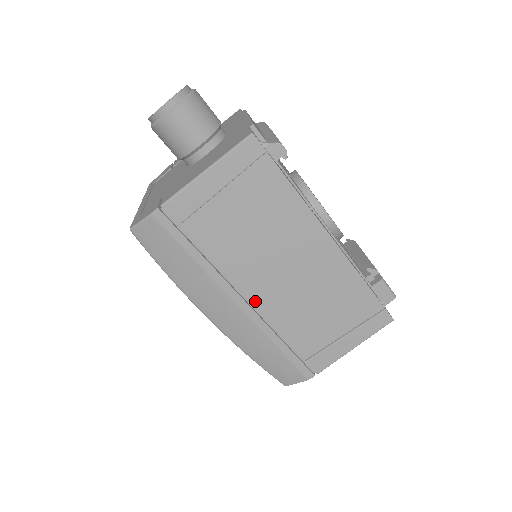
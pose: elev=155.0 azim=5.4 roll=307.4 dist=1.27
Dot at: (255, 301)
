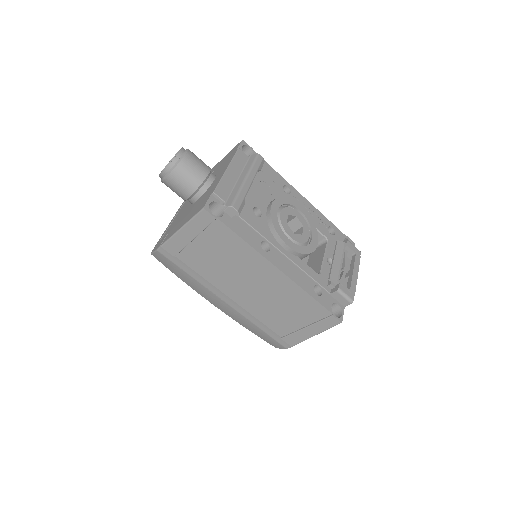
Dot at: (236, 300)
